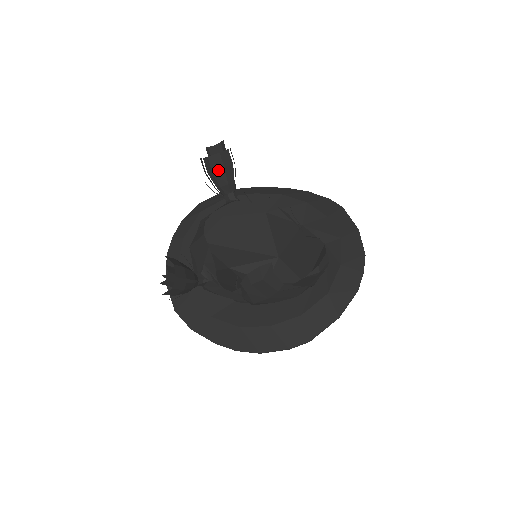
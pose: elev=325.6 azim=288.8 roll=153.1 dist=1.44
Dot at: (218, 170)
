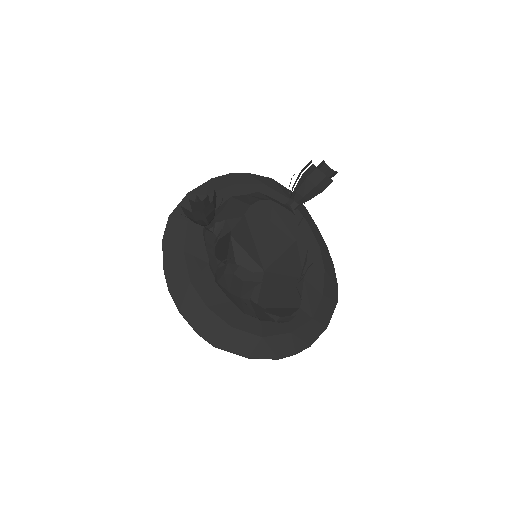
Dot at: (310, 182)
